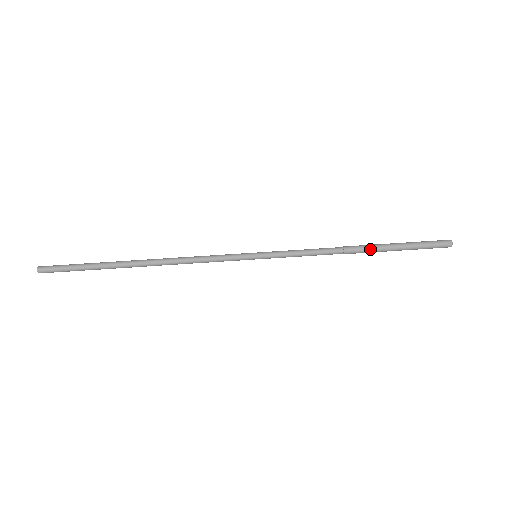
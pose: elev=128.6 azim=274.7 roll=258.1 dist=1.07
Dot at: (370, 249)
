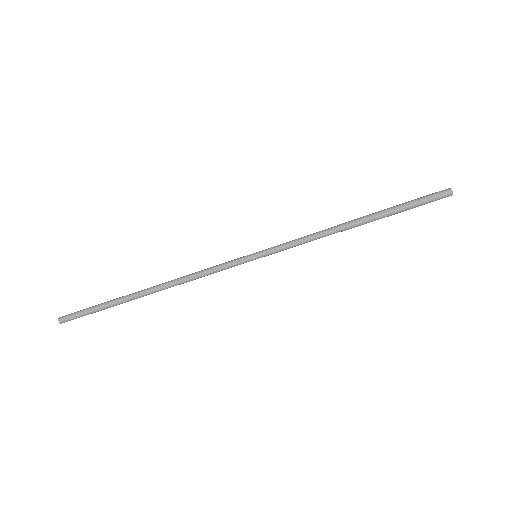
Dot at: (367, 219)
